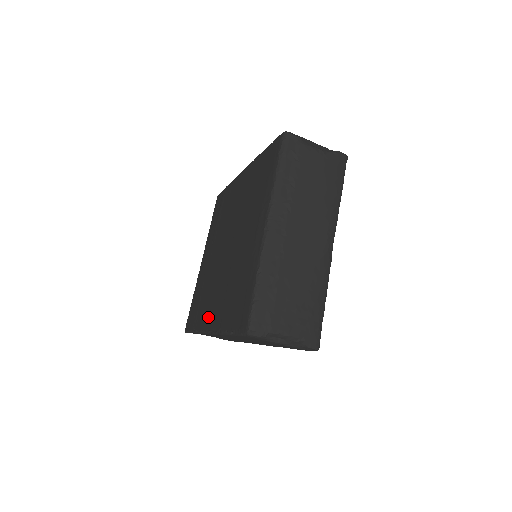
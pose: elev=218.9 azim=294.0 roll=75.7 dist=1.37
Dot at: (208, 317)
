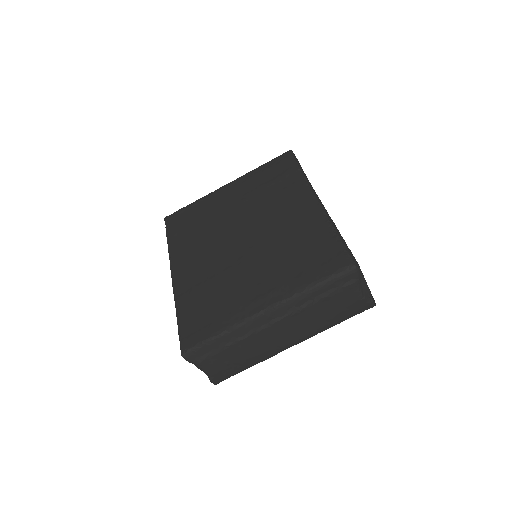
Dot at: (182, 261)
